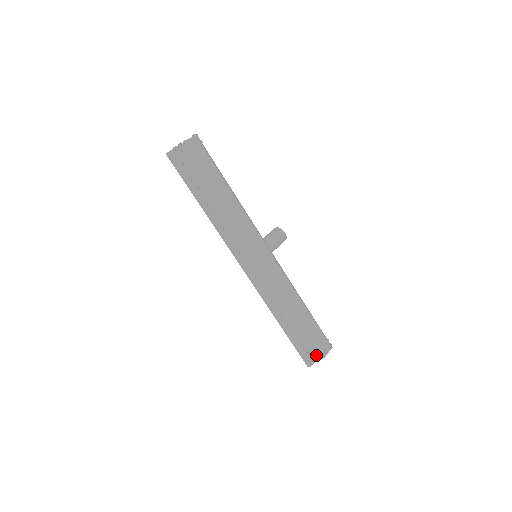
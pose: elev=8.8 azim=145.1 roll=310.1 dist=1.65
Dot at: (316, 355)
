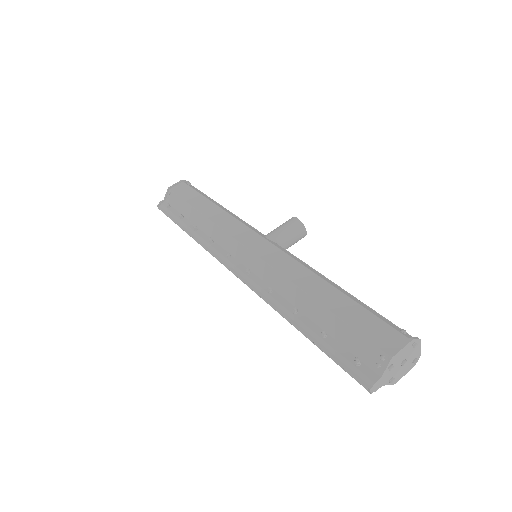
Dot at: (377, 361)
